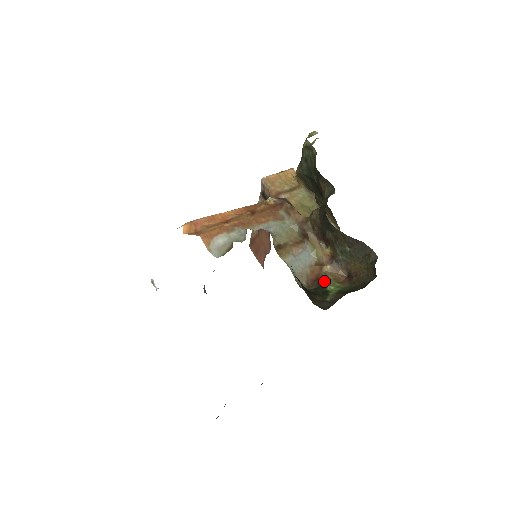
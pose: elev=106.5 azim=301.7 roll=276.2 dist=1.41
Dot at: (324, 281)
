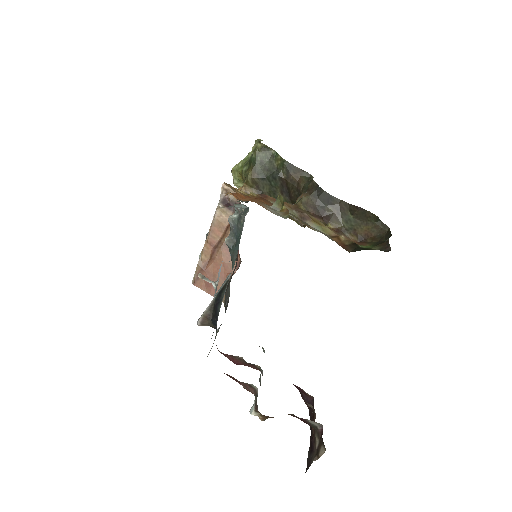
Dot at: (354, 243)
